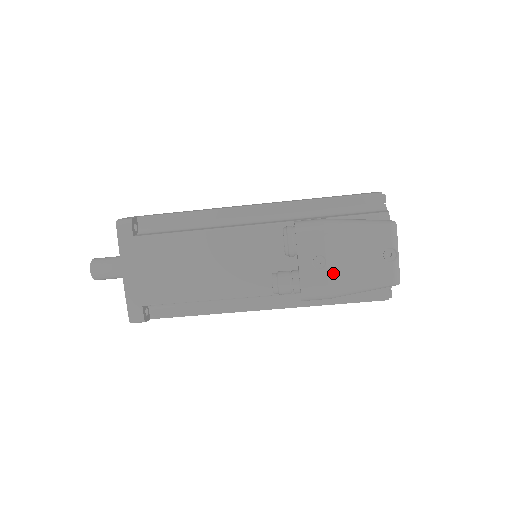
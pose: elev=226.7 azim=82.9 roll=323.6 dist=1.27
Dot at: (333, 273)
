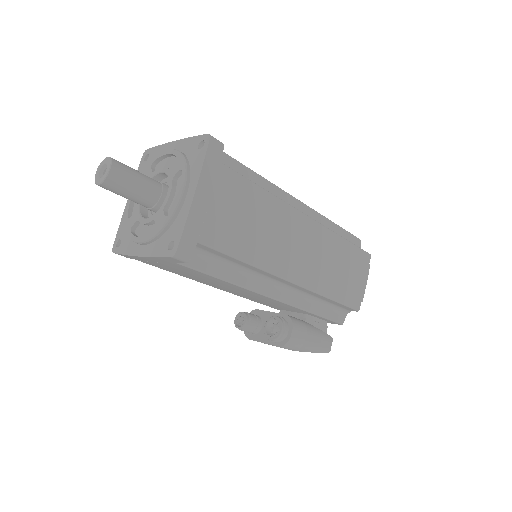
Dot at: occluded
